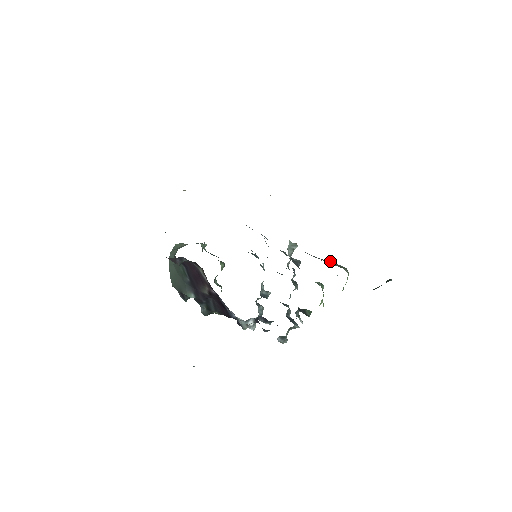
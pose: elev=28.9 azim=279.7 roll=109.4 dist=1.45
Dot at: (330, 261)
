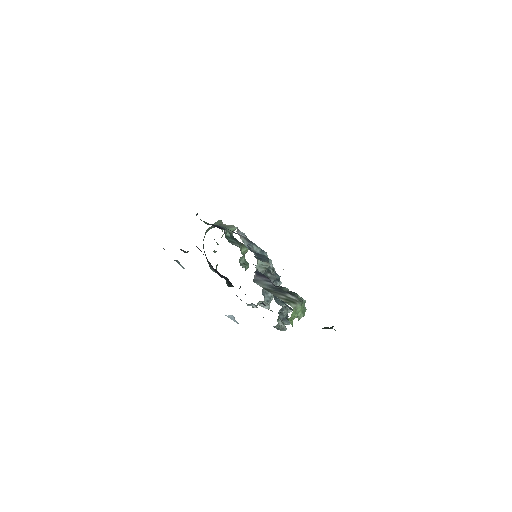
Dot at: (284, 291)
